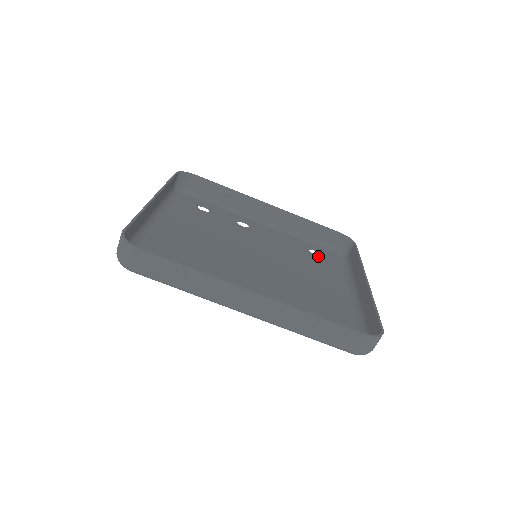
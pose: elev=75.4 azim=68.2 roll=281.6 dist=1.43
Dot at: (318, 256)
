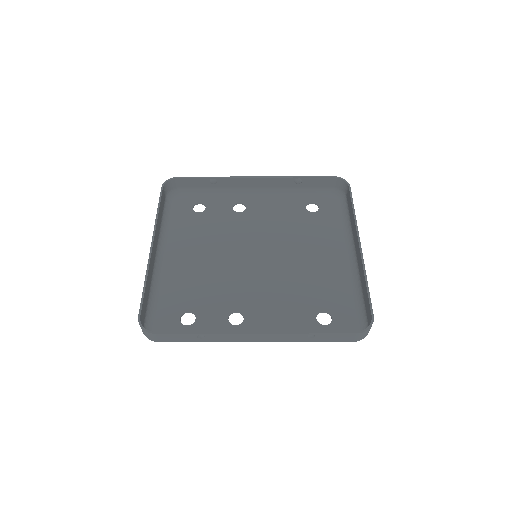
Dot at: (316, 213)
